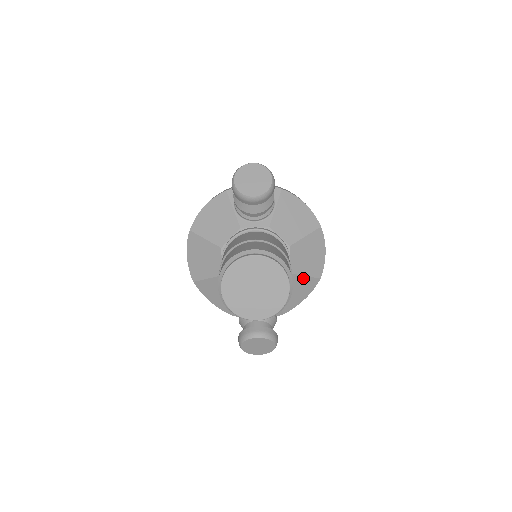
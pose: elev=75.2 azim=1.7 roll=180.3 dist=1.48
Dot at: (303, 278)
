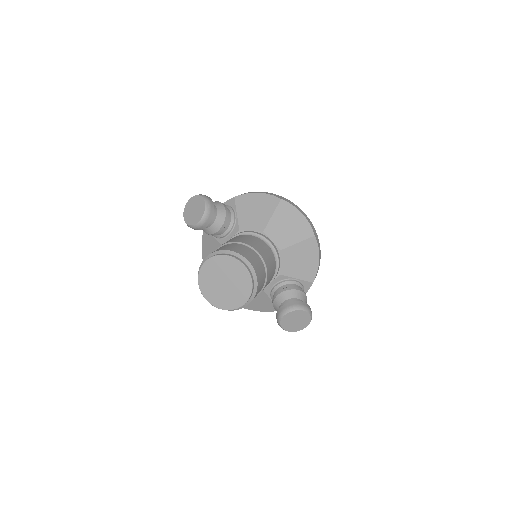
Dot at: (297, 246)
